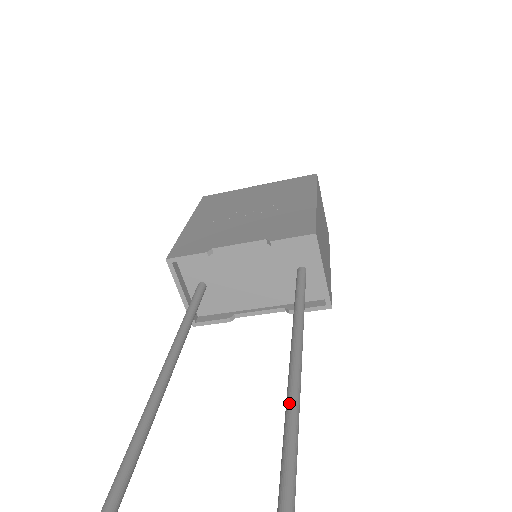
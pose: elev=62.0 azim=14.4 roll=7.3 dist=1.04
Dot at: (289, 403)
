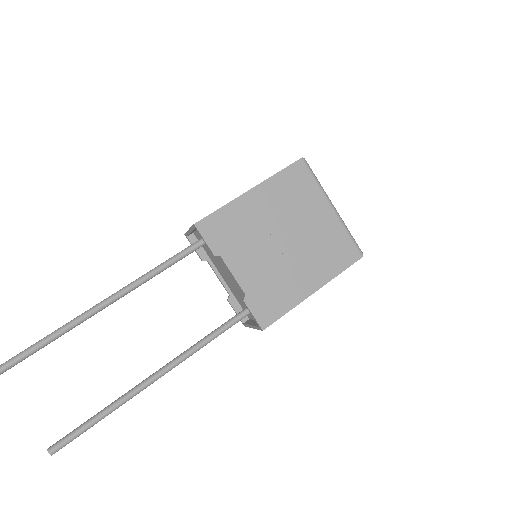
Dot at: (132, 393)
